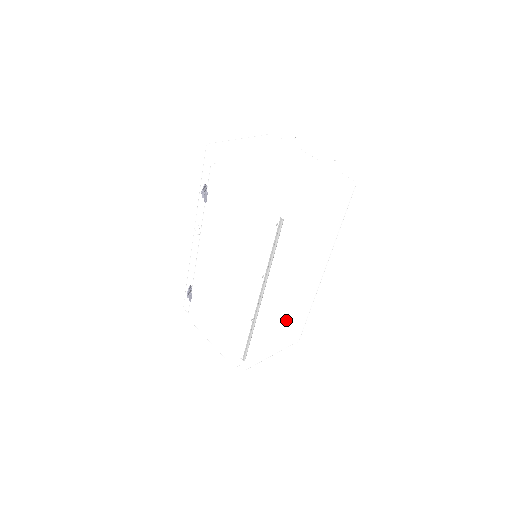
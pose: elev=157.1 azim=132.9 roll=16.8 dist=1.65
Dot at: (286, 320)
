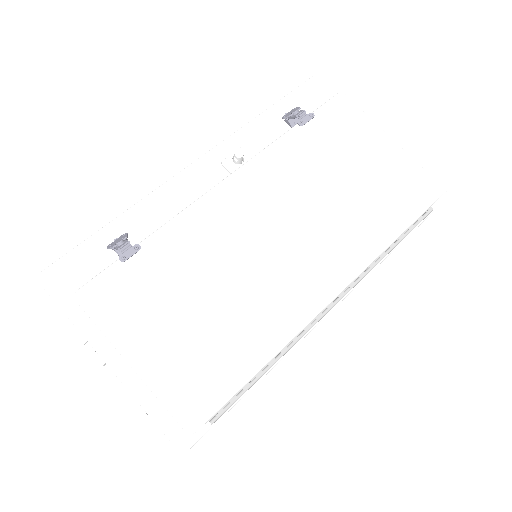
Dot at: occluded
